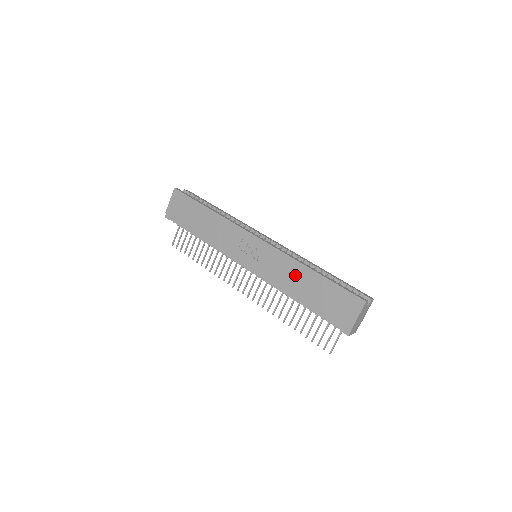
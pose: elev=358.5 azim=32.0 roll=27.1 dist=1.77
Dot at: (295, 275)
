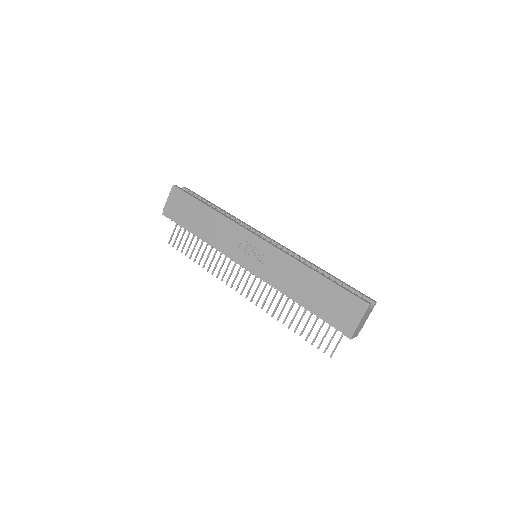
Dot at: (297, 276)
